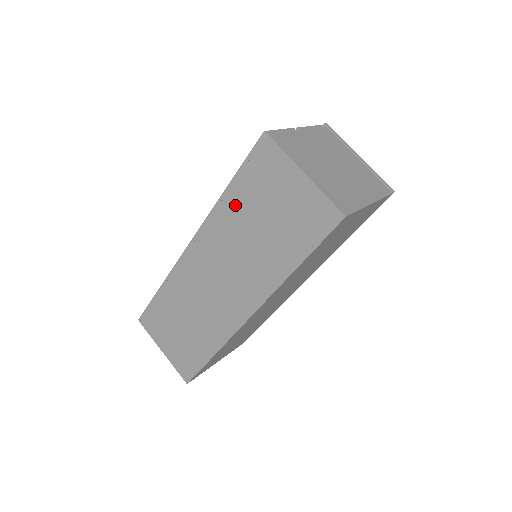
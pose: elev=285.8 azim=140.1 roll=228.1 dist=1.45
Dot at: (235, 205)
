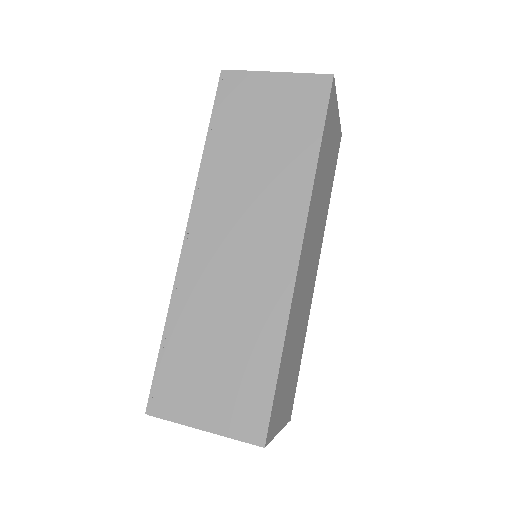
Dot at: (223, 149)
